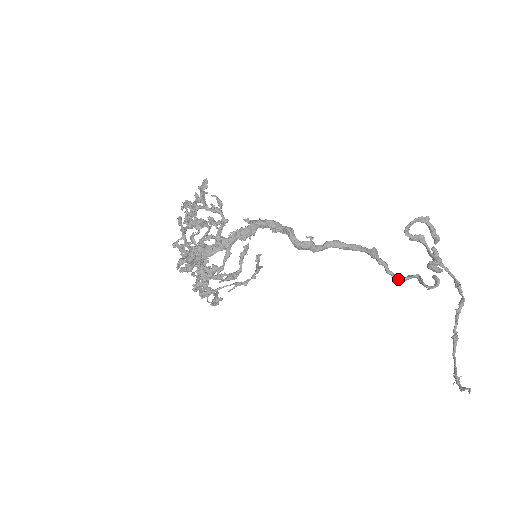
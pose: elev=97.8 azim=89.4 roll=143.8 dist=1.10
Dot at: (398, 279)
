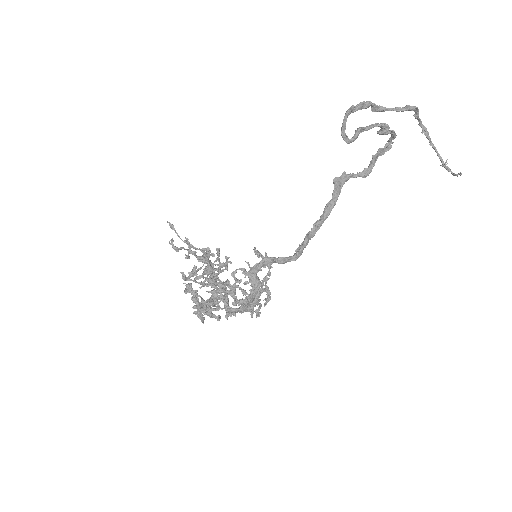
Dot at: (367, 175)
